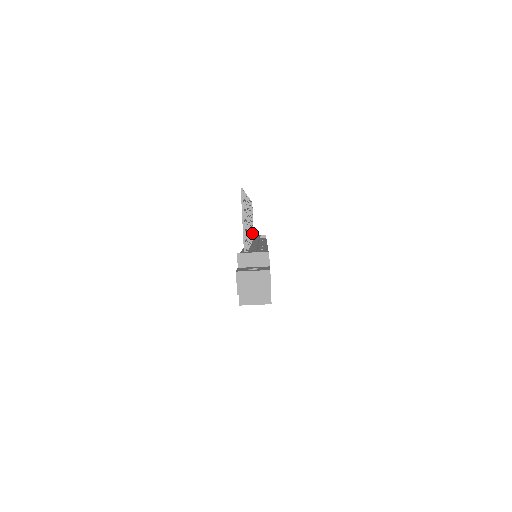
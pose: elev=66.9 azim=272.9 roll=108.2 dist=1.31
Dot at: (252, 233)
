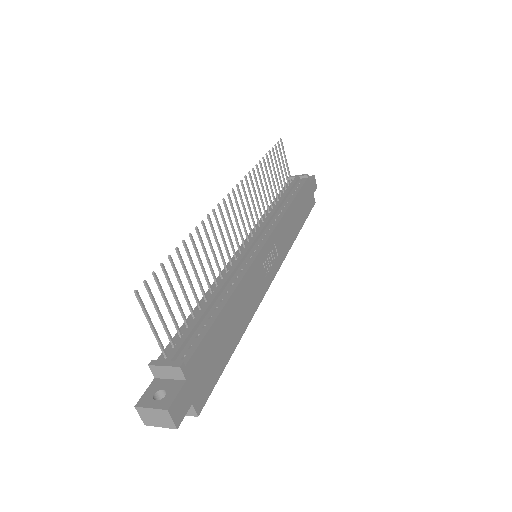
Dot at: (270, 199)
